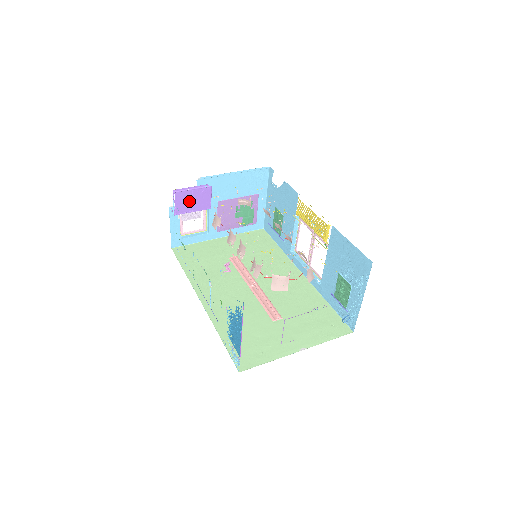
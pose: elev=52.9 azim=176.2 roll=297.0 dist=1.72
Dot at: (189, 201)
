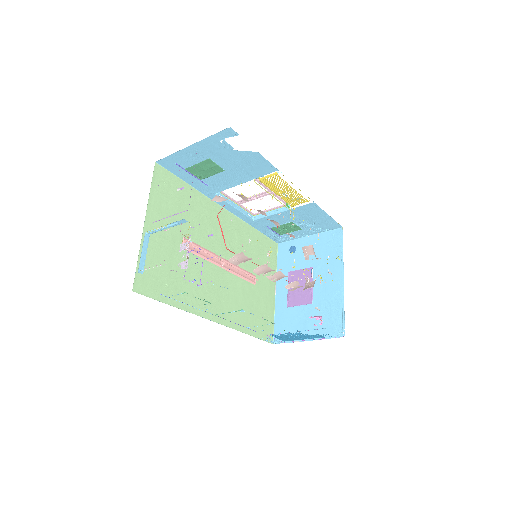
Dot at: occluded
